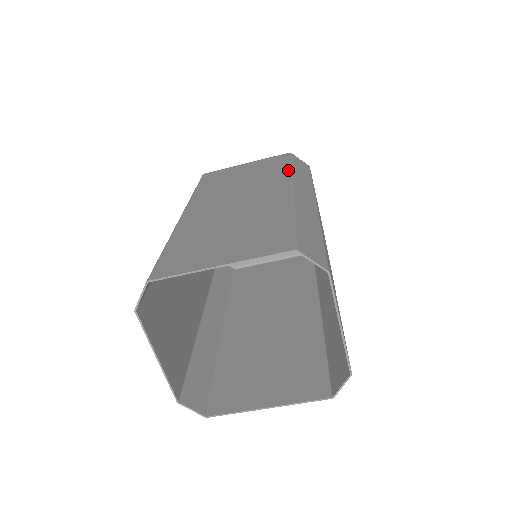
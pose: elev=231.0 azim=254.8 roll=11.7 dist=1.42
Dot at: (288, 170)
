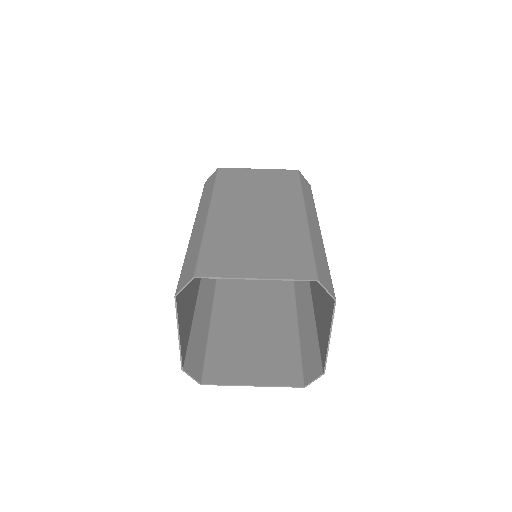
Dot at: (299, 191)
